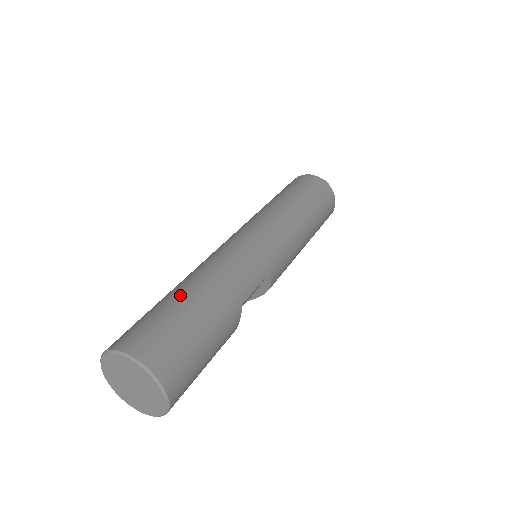
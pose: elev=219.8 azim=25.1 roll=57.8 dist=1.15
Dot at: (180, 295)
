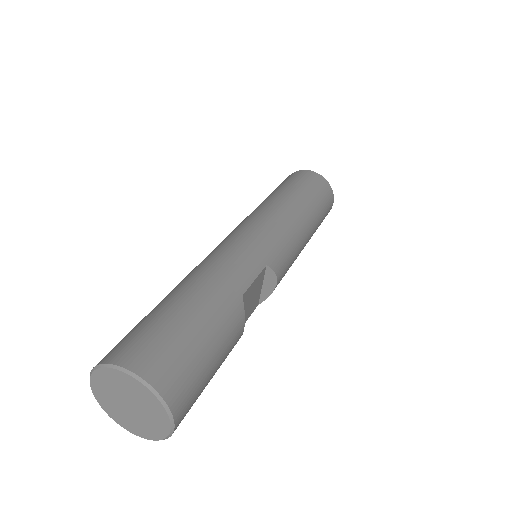
Dot at: (167, 299)
